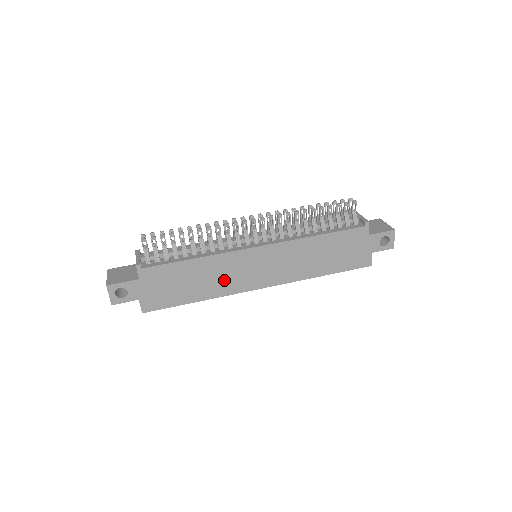
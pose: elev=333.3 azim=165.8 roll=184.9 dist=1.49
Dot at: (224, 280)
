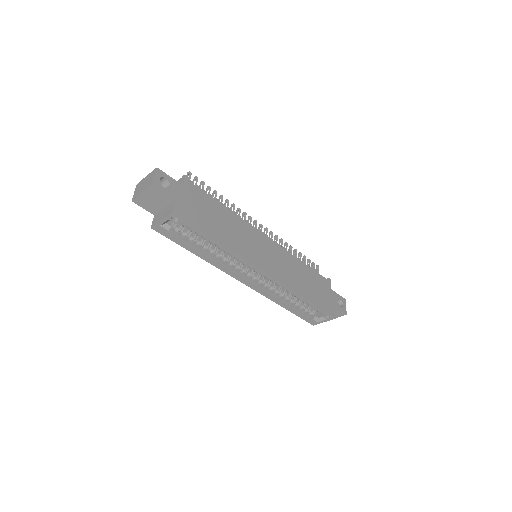
Dot at: (241, 242)
